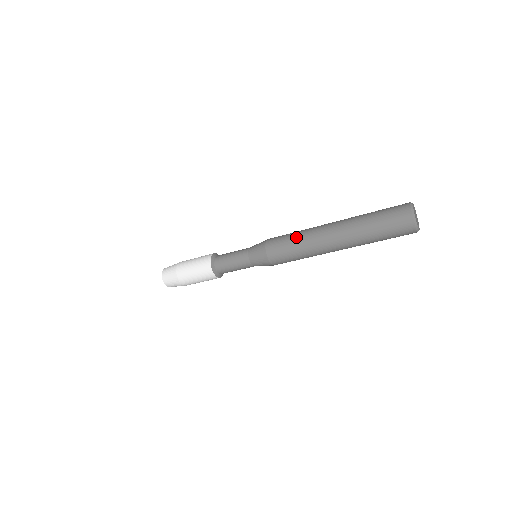
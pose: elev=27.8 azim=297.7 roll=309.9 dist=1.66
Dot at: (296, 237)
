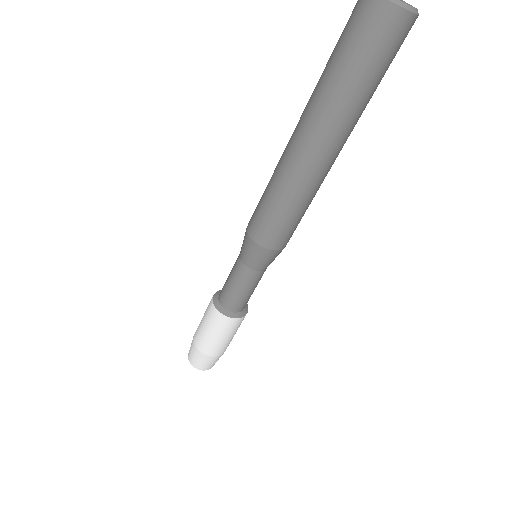
Dot at: (267, 186)
